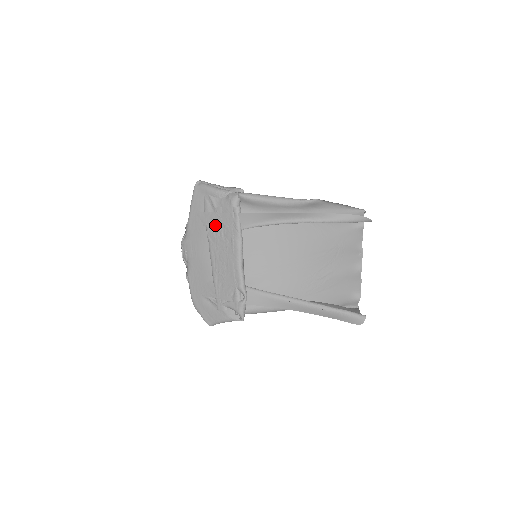
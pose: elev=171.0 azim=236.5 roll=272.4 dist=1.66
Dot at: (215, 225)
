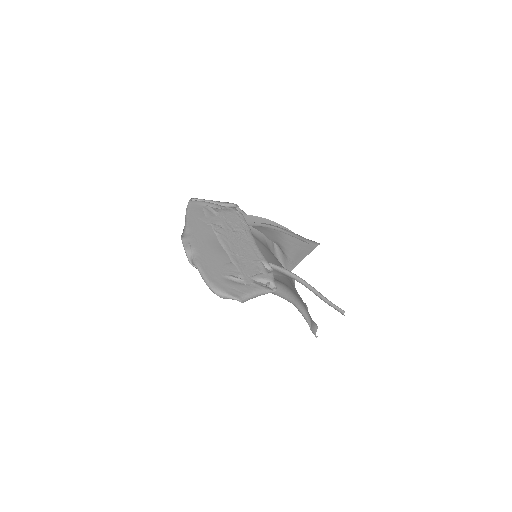
Dot at: (221, 223)
